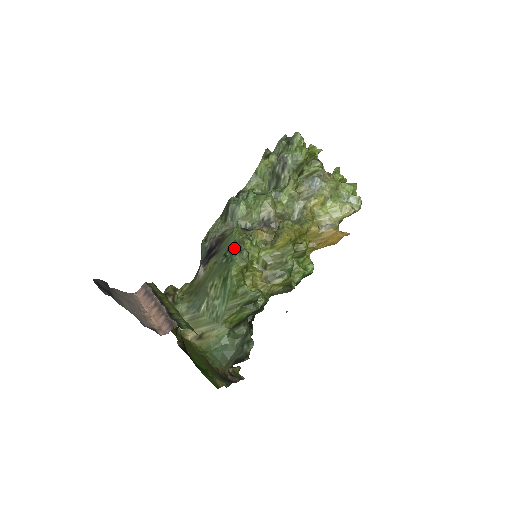
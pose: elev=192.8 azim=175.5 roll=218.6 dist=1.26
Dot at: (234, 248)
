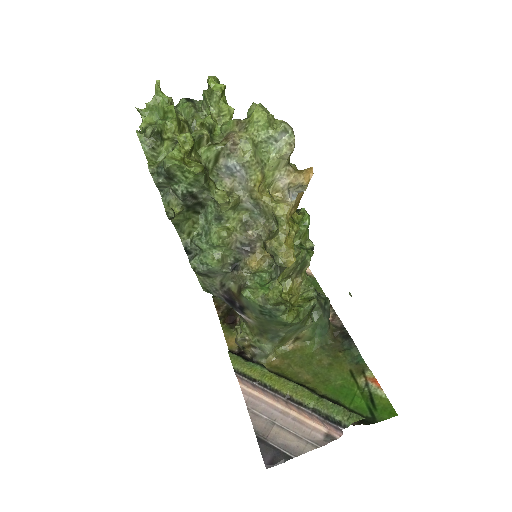
Dot at: (266, 310)
